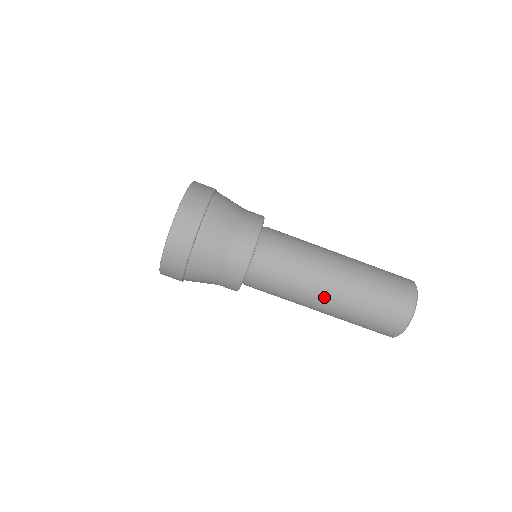
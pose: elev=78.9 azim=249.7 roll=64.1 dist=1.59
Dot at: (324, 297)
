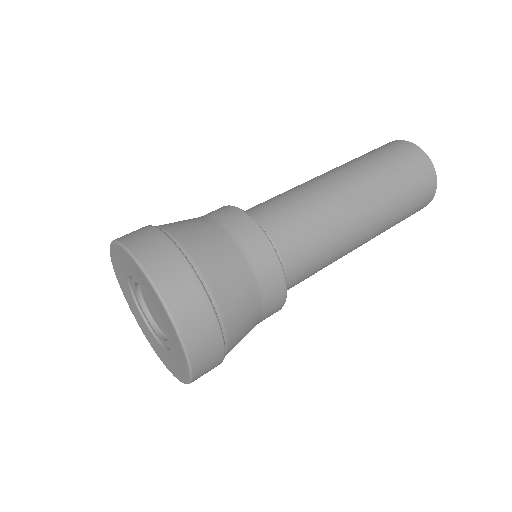
Dot at: (363, 224)
